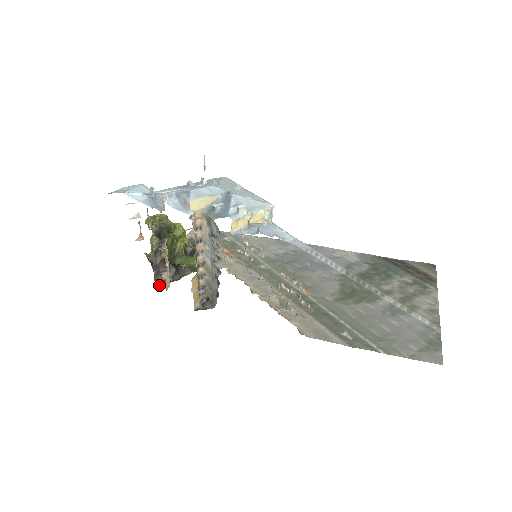
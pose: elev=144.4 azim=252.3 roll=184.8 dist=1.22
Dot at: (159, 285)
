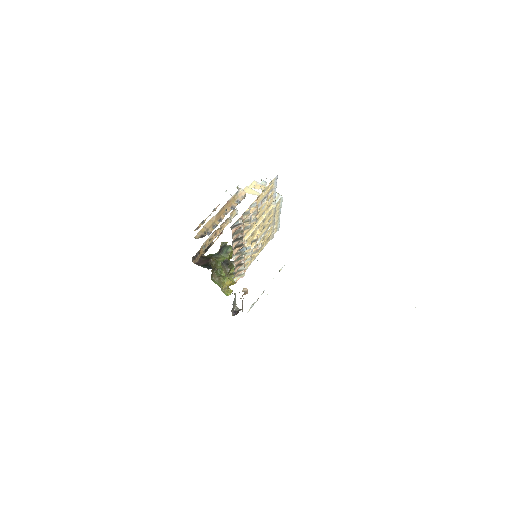
Dot at: (192, 259)
